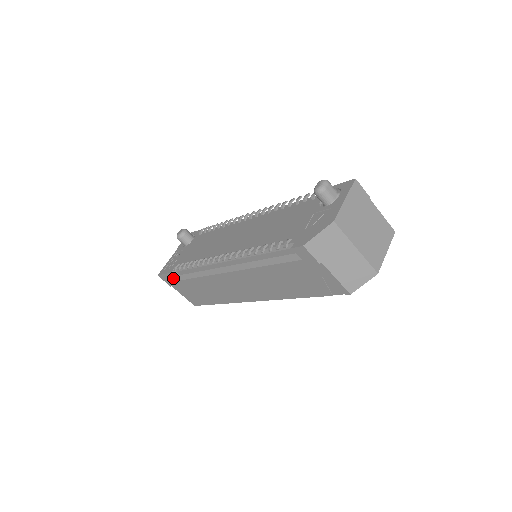
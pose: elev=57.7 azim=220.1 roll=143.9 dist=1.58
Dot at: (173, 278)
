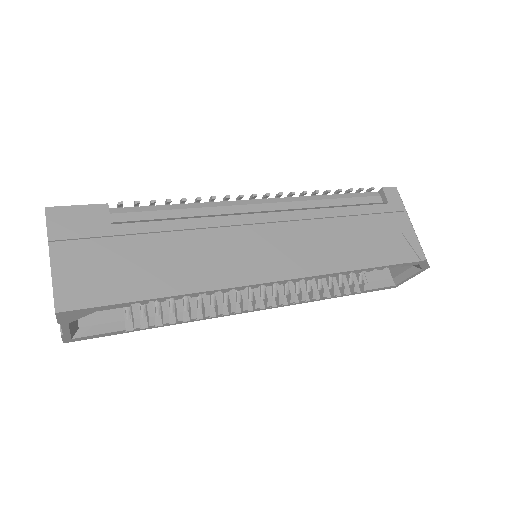
Dot at: (95, 217)
